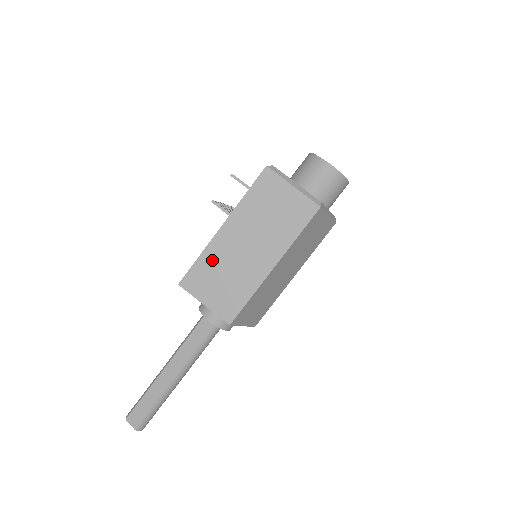
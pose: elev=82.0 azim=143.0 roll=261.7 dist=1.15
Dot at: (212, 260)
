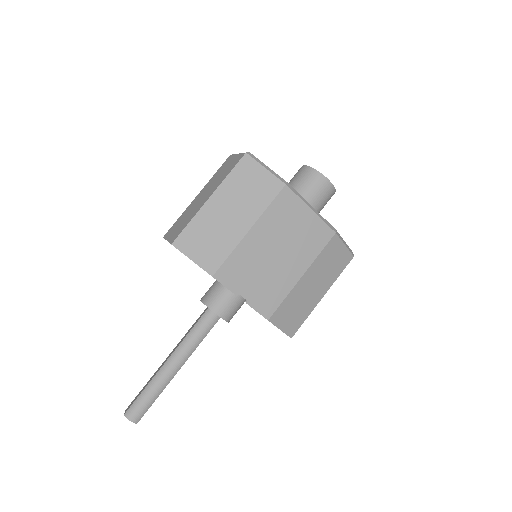
Dot at: (184, 215)
